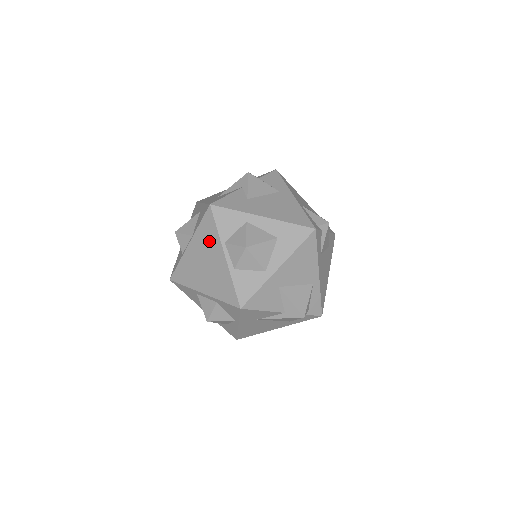
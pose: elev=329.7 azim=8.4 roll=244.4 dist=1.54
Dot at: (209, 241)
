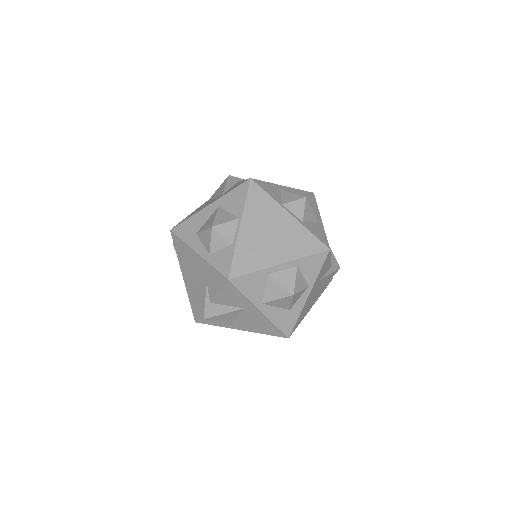
Dot at: (265, 210)
